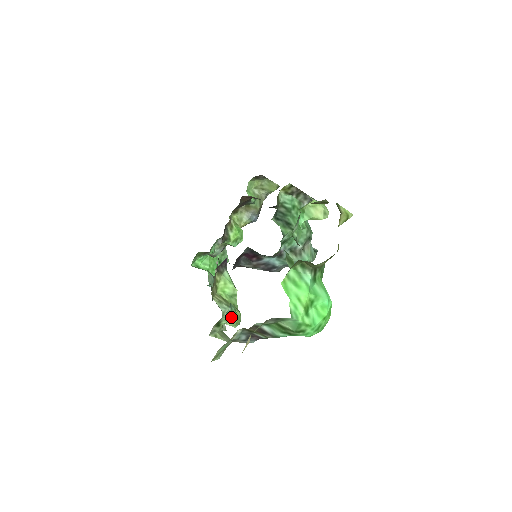
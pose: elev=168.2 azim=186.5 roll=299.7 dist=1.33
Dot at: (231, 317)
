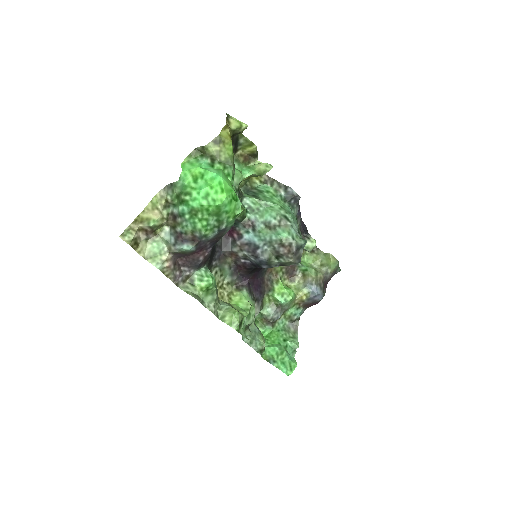
Dot at: (204, 277)
